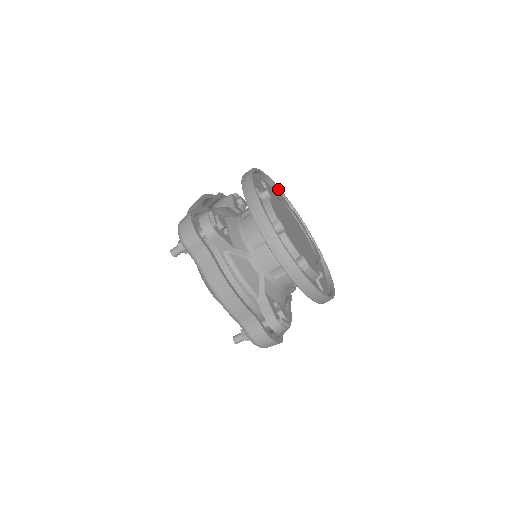
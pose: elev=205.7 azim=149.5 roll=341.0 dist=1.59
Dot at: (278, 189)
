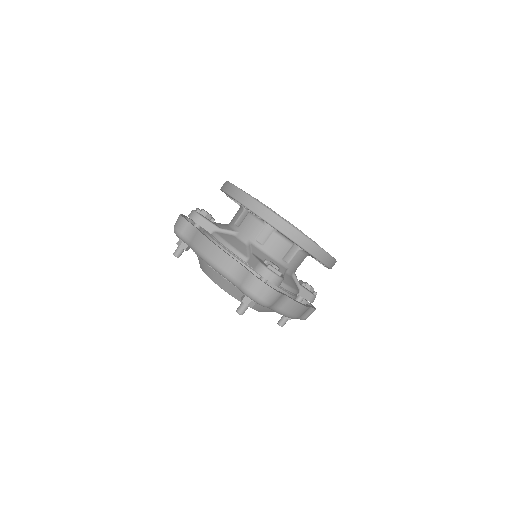
Dot at: occluded
